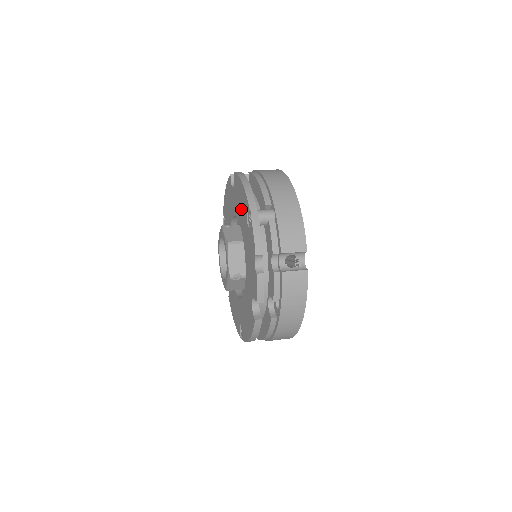
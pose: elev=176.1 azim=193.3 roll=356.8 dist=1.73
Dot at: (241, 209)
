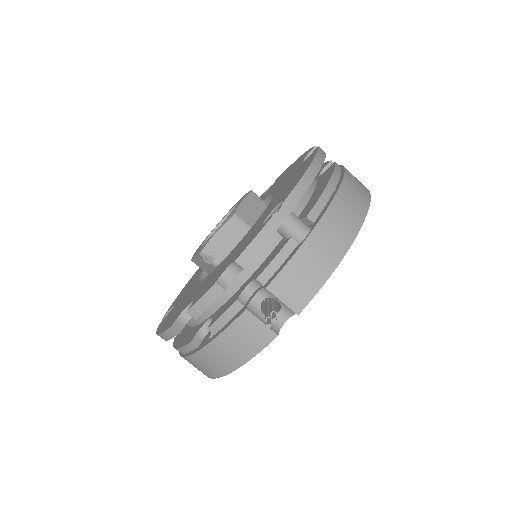
Dot at: (282, 193)
